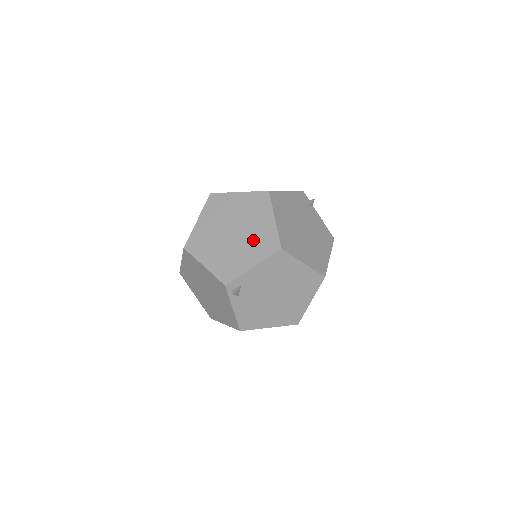
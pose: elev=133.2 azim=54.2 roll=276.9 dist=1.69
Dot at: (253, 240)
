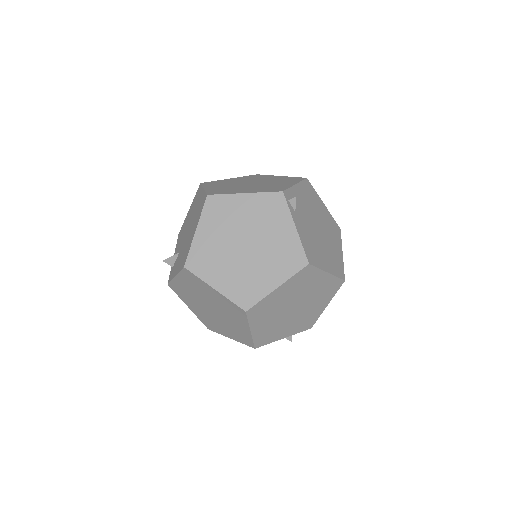
Dot at: (276, 181)
